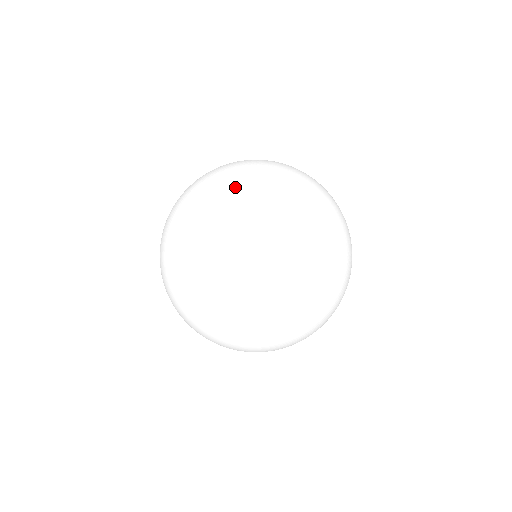
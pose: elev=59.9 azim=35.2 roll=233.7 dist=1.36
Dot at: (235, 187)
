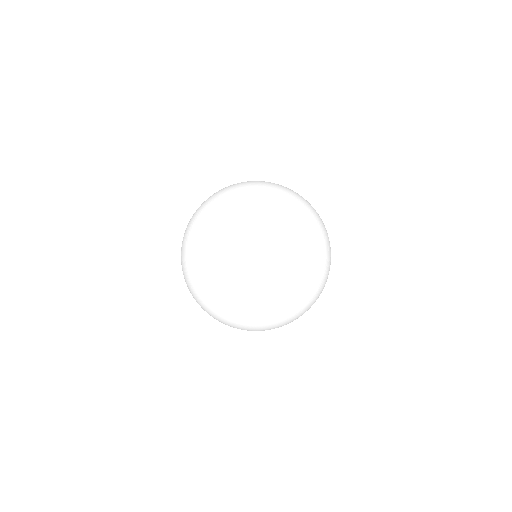
Dot at: (210, 220)
